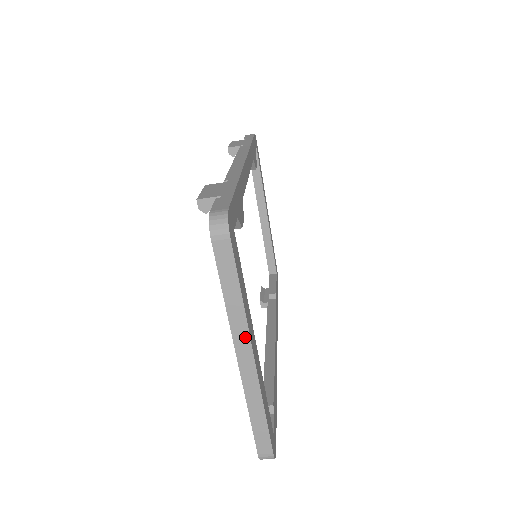
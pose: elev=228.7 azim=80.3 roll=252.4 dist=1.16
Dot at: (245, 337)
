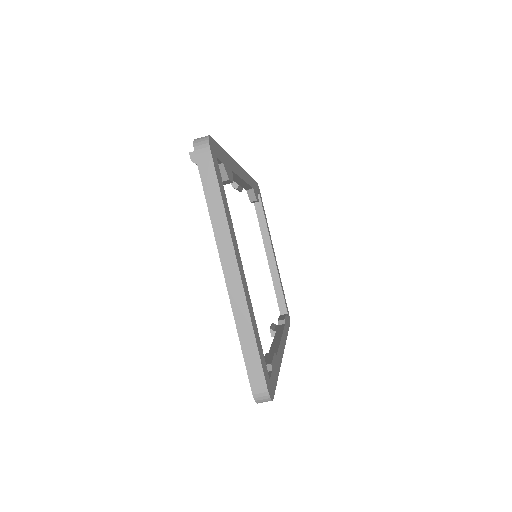
Dot at: (229, 247)
